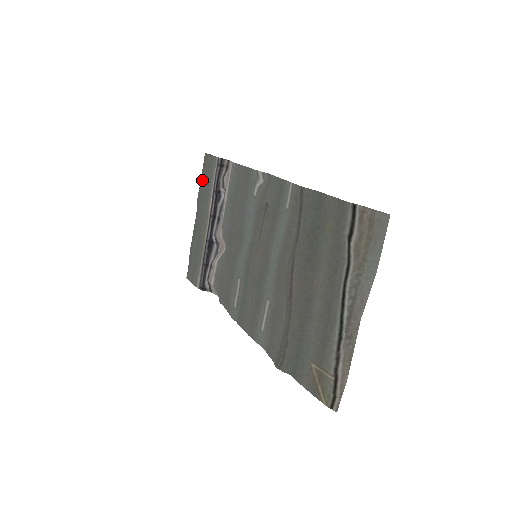
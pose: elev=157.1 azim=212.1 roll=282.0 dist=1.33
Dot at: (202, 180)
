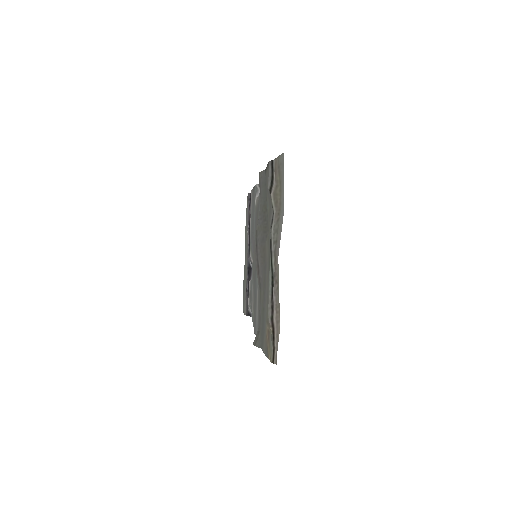
Dot at: (246, 220)
